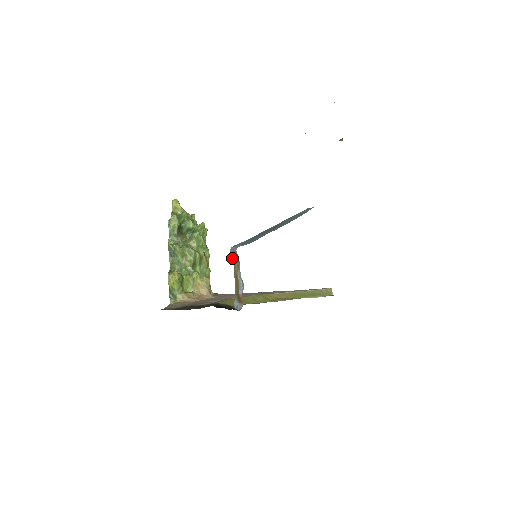
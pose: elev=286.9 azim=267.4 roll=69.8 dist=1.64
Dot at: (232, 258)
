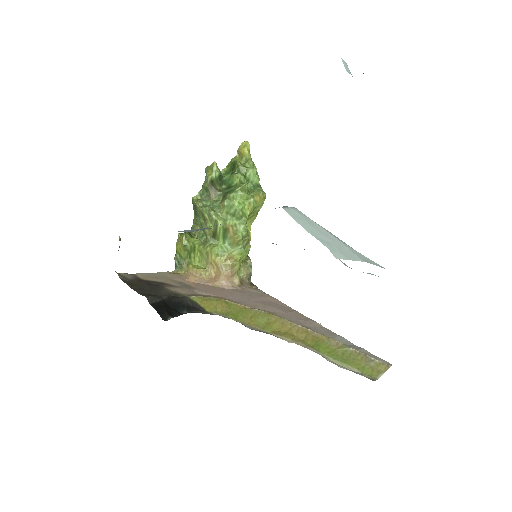
Dot at: occluded
